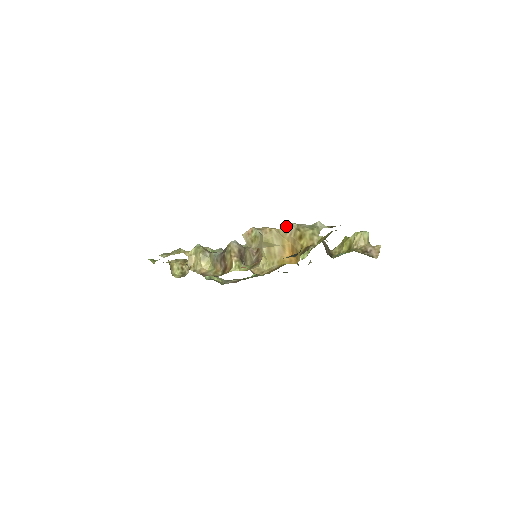
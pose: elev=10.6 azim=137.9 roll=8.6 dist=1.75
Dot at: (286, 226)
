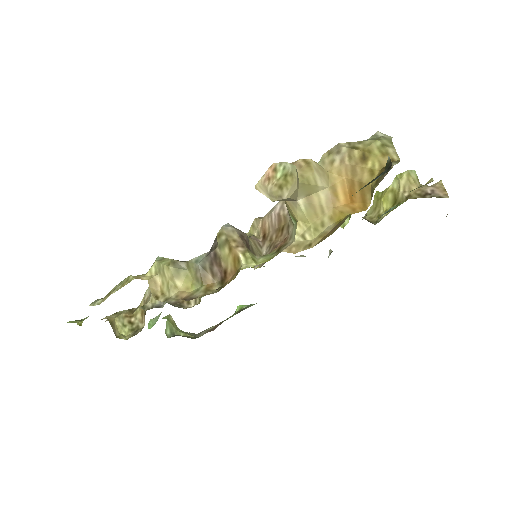
Dot at: (325, 154)
